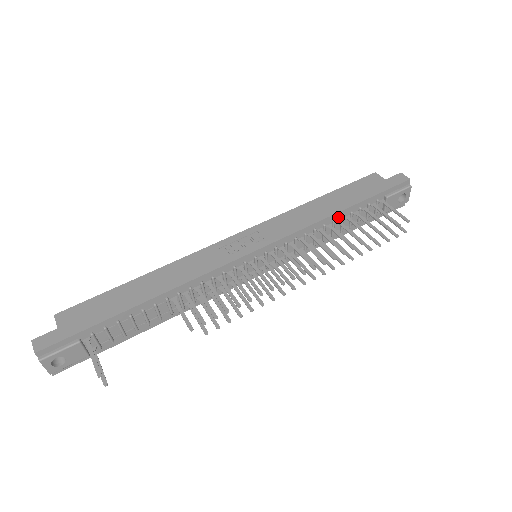
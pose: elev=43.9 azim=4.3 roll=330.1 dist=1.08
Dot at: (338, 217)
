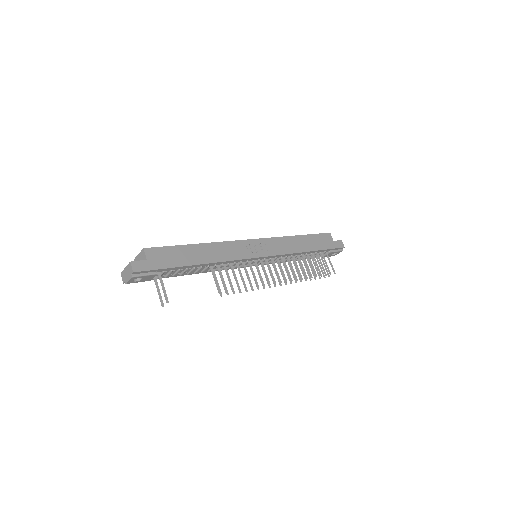
Dot at: (305, 253)
